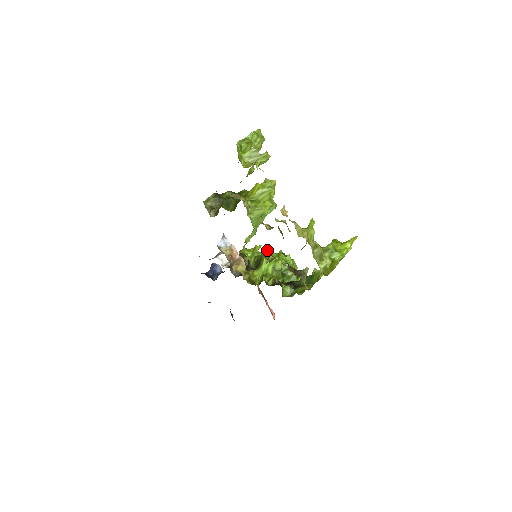
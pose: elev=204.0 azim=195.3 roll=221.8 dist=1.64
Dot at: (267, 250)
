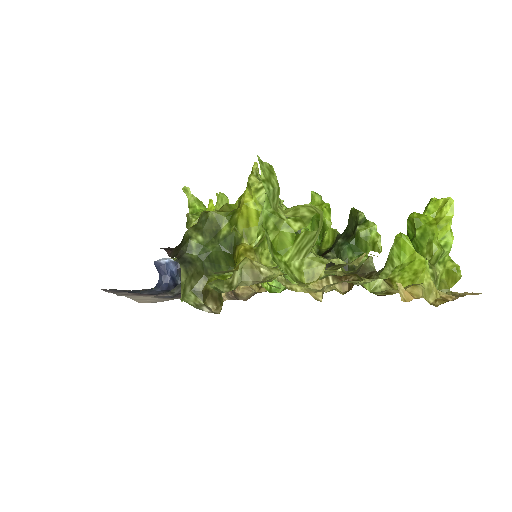
Dot at: occluded
